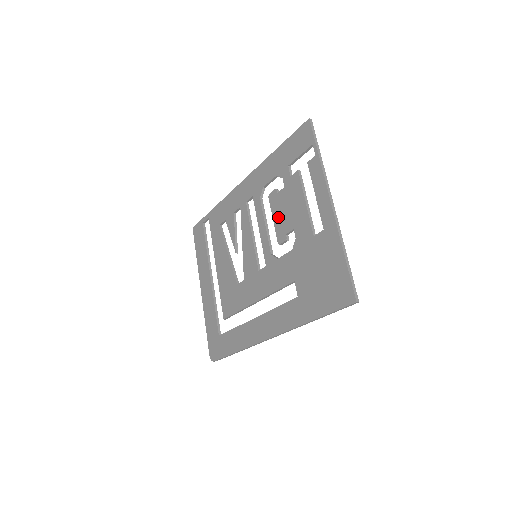
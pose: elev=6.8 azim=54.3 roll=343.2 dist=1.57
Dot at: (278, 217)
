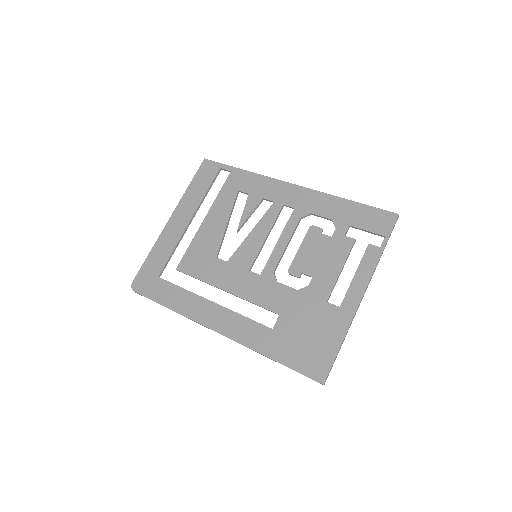
Dot at: (306, 252)
